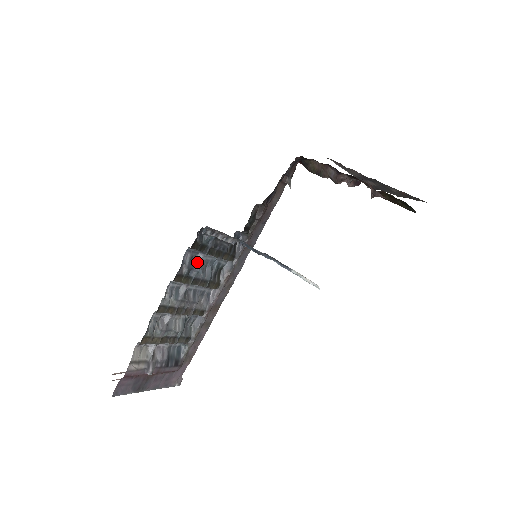
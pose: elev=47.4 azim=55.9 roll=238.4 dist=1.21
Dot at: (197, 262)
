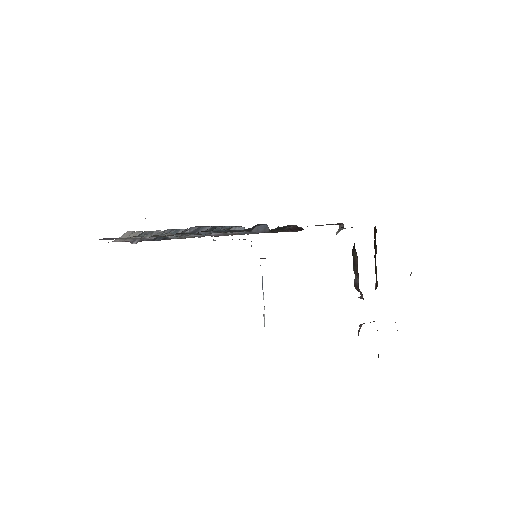
Dot at: (204, 230)
